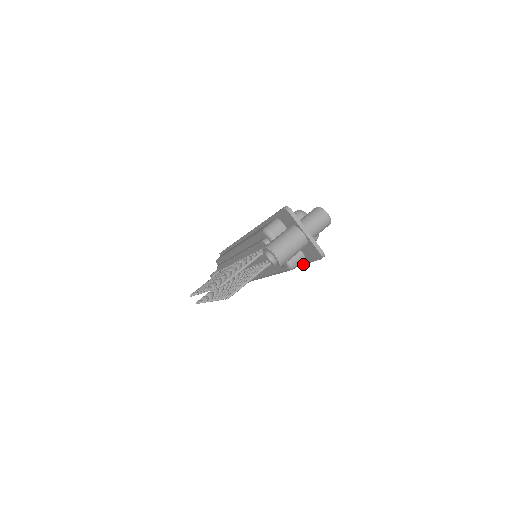
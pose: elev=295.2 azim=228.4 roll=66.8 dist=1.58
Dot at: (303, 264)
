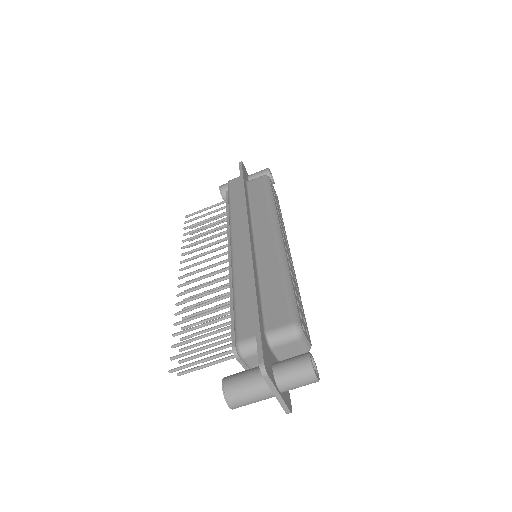
Dot at: occluded
